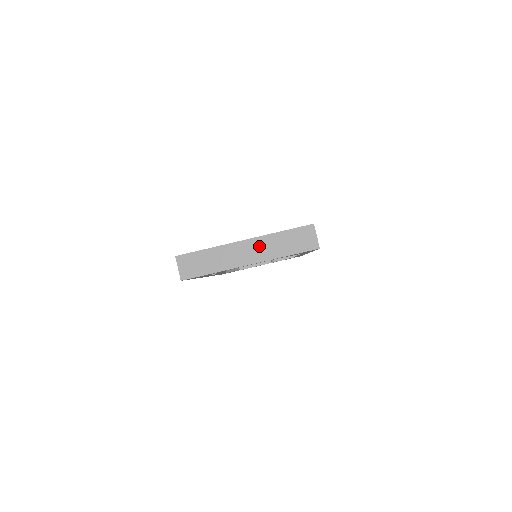
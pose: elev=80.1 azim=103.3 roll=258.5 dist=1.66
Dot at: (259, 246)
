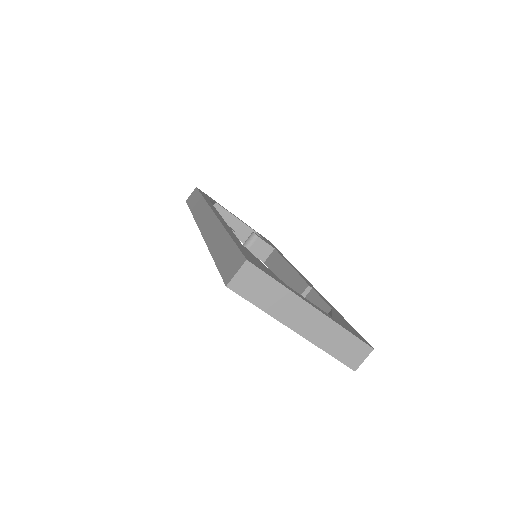
Dot at: (319, 325)
